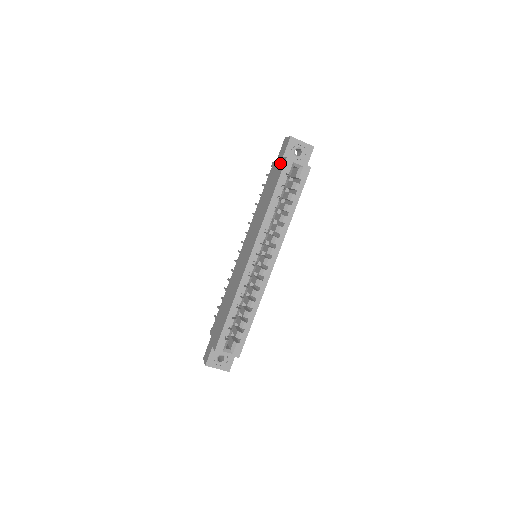
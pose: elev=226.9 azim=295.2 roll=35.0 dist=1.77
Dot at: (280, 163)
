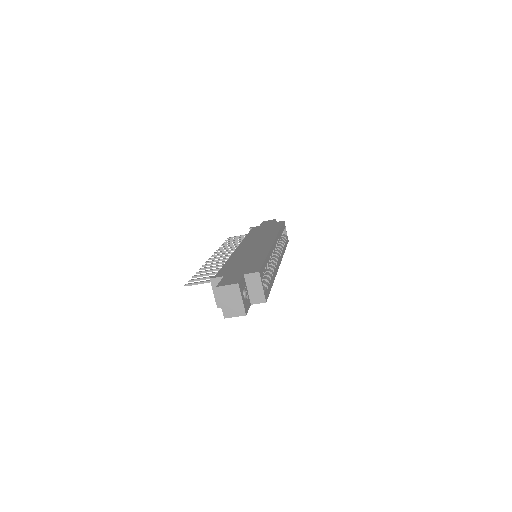
Dot at: (273, 223)
